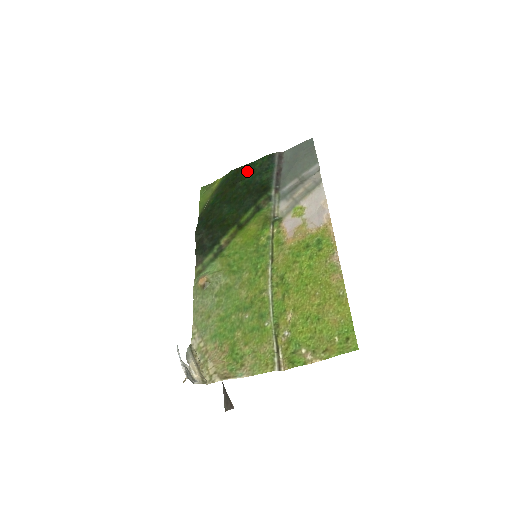
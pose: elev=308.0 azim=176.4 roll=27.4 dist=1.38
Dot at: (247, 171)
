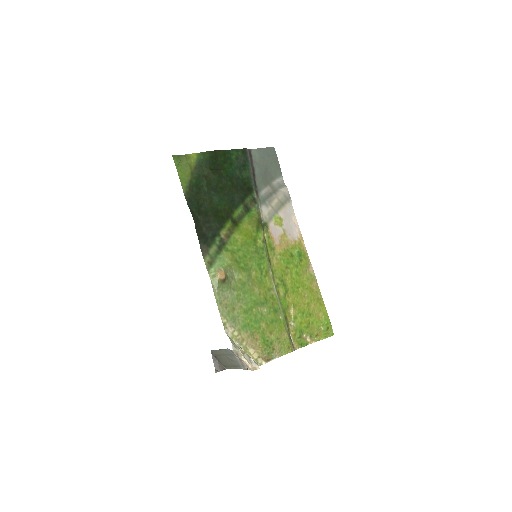
Dot at: (225, 159)
